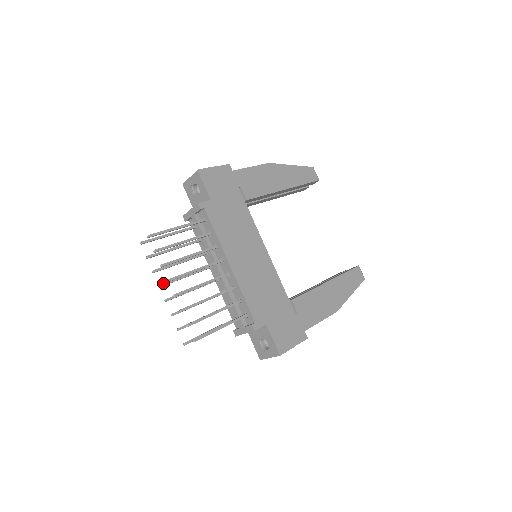
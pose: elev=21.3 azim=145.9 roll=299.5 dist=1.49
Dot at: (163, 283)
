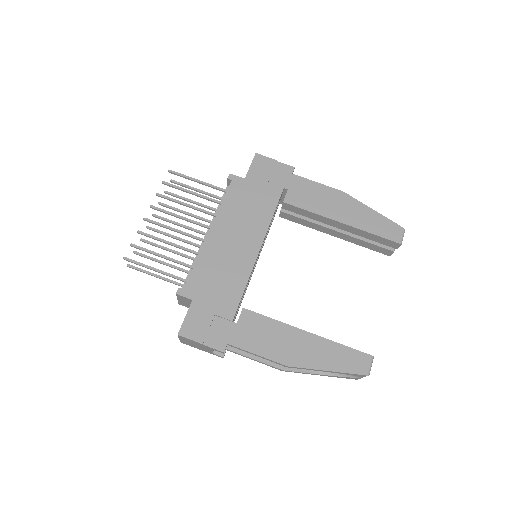
Dot at: occluded
